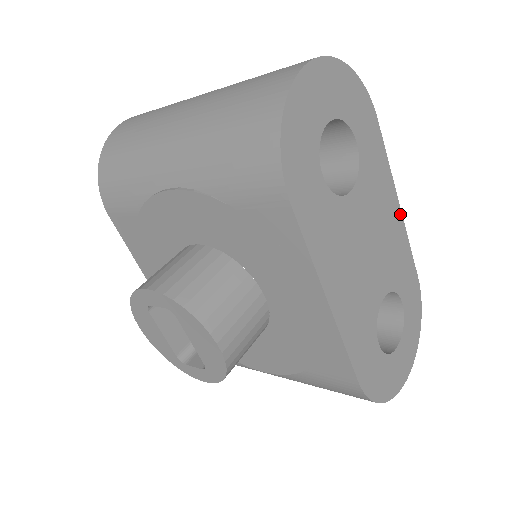
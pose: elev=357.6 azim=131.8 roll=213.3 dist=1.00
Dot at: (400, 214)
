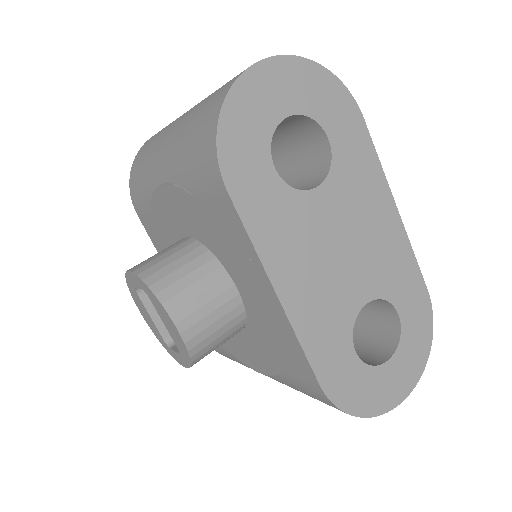
Dot at: (398, 218)
